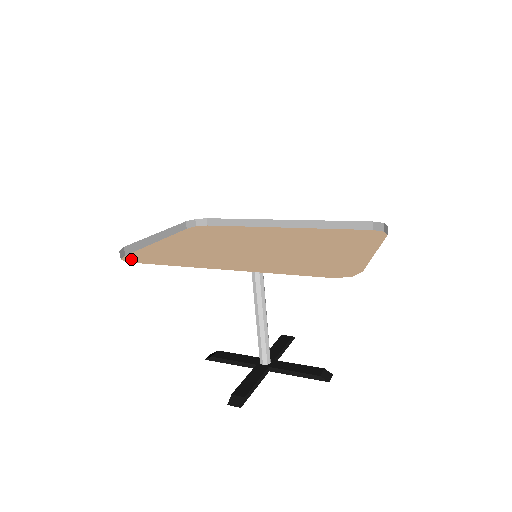
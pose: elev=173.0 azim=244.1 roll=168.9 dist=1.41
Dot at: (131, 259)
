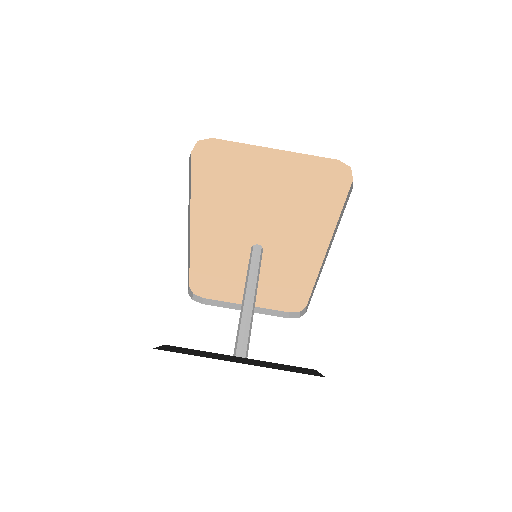
Dot at: occluded
